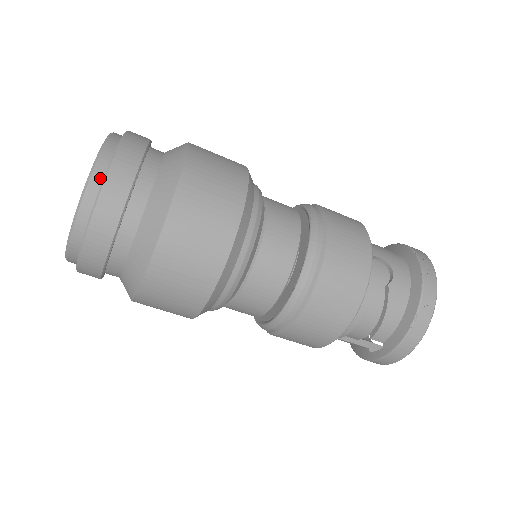
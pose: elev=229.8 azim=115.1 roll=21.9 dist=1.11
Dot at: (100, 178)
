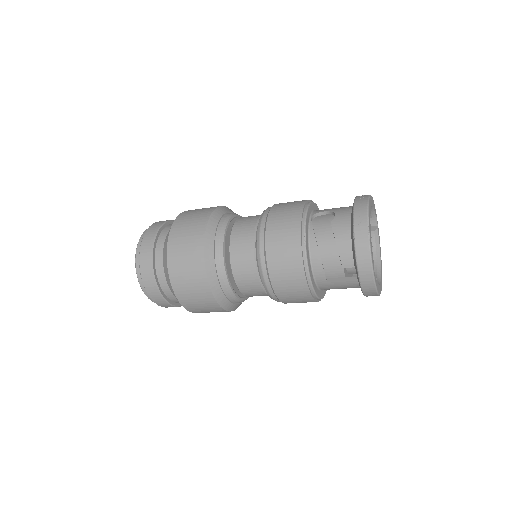
Dot at: occluded
